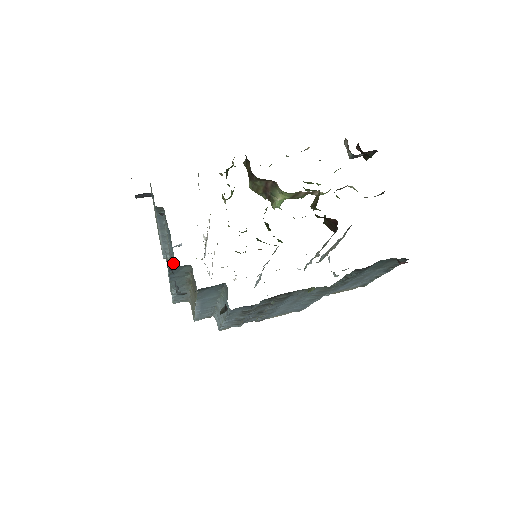
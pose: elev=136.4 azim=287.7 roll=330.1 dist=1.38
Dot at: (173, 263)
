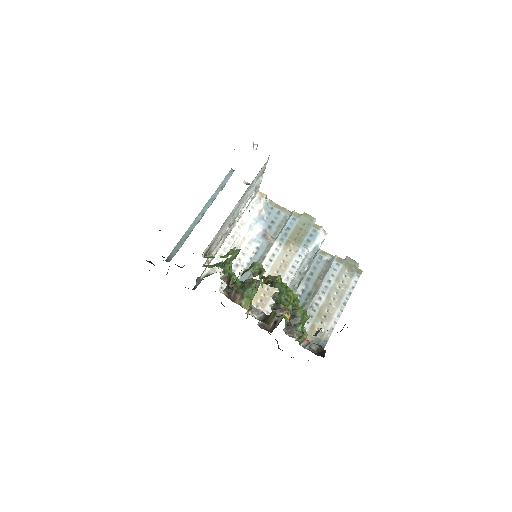
Dot at: (201, 218)
